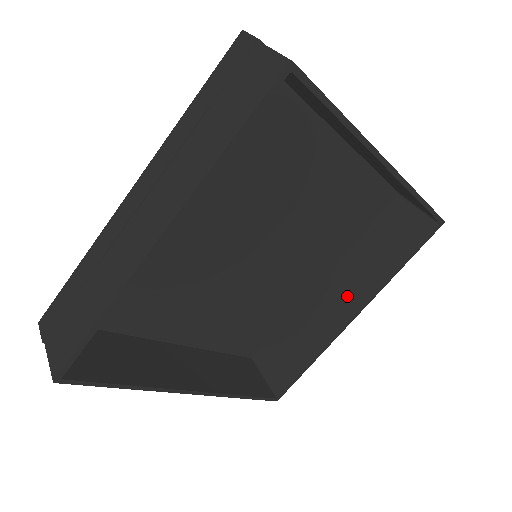
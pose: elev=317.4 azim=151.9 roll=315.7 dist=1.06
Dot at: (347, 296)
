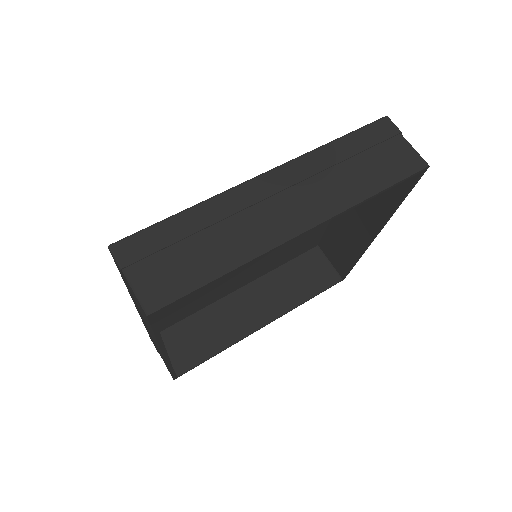
Dot at: (263, 307)
